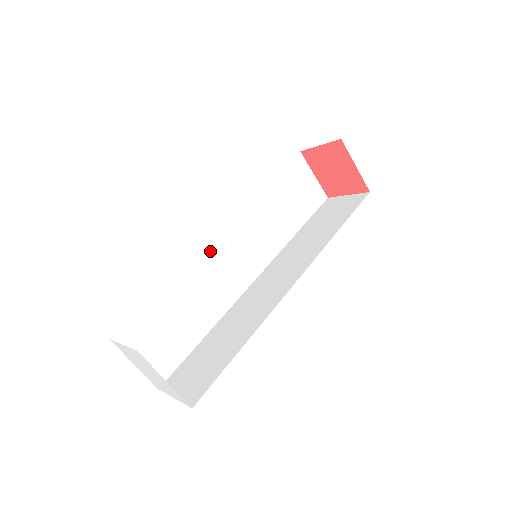
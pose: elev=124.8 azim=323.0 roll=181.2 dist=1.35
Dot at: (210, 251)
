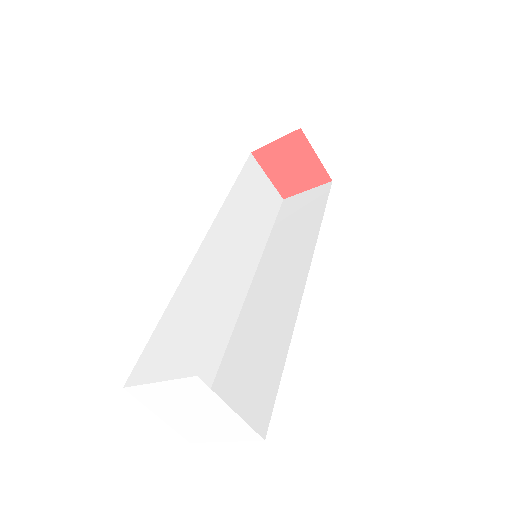
Dot at: (201, 262)
